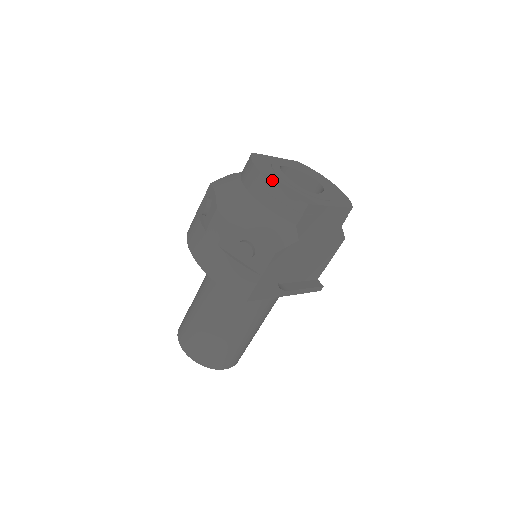
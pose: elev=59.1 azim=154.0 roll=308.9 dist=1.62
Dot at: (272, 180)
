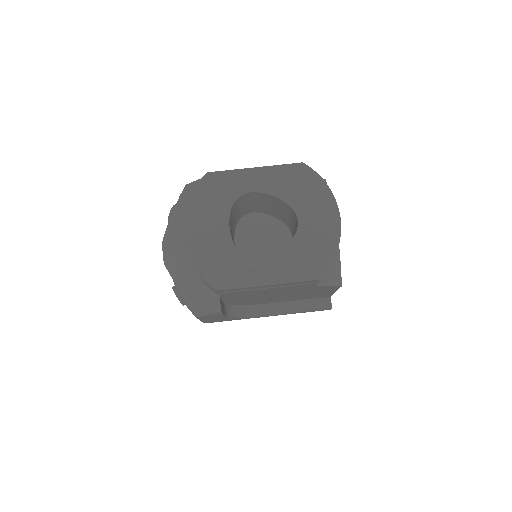
Dot at: (189, 243)
